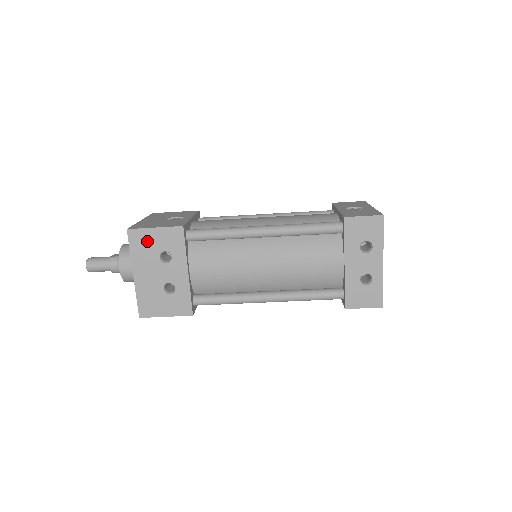
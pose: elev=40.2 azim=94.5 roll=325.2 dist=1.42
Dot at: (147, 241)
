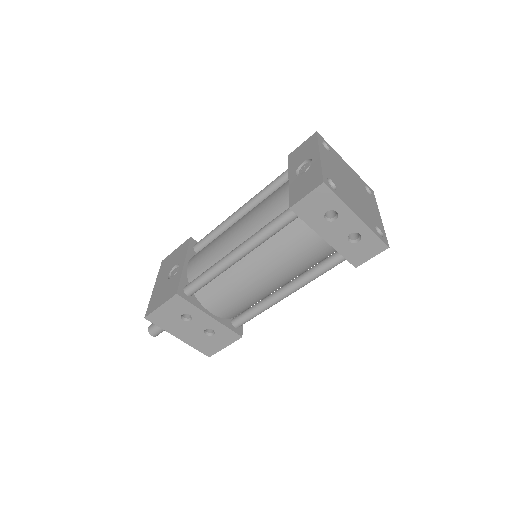
Dot at: (164, 316)
